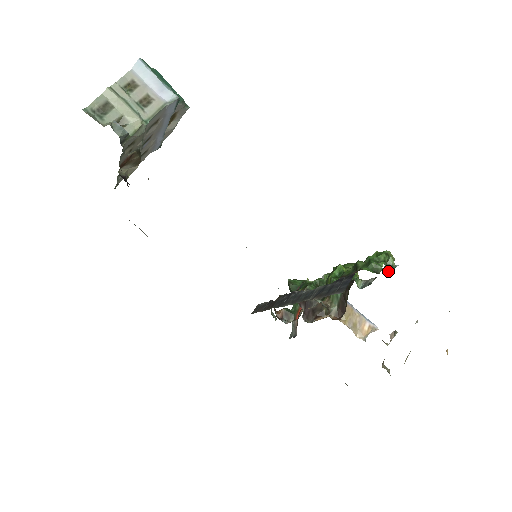
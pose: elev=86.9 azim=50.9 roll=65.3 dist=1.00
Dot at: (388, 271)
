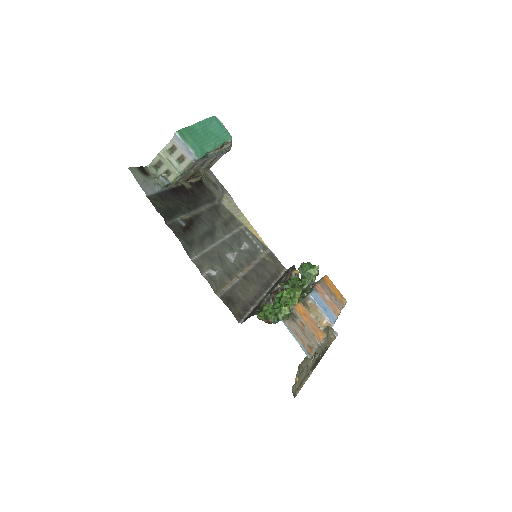
Dot at: (275, 321)
